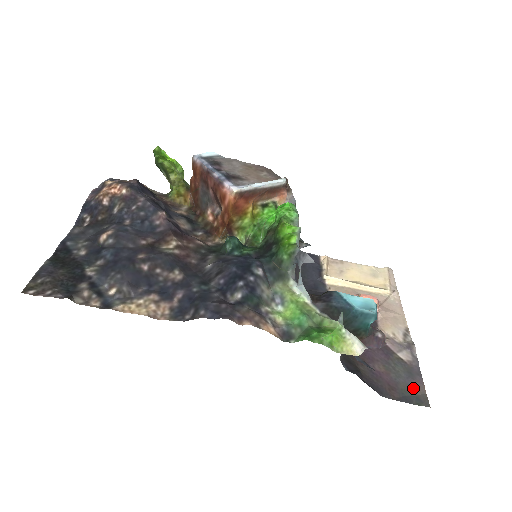
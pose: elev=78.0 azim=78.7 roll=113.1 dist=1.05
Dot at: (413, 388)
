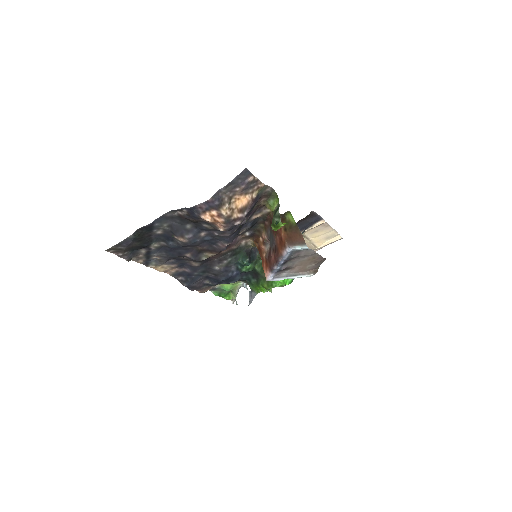
Dot at: occluded
